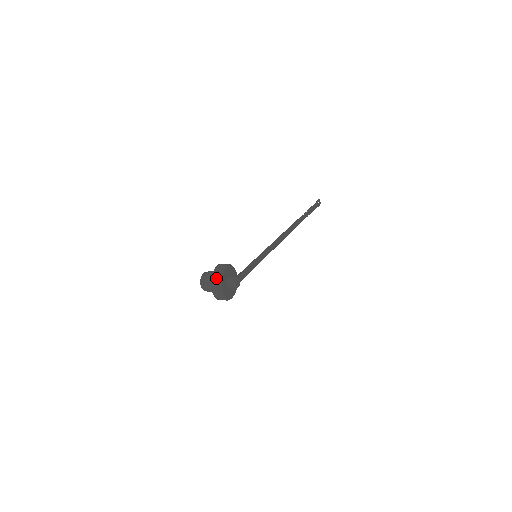
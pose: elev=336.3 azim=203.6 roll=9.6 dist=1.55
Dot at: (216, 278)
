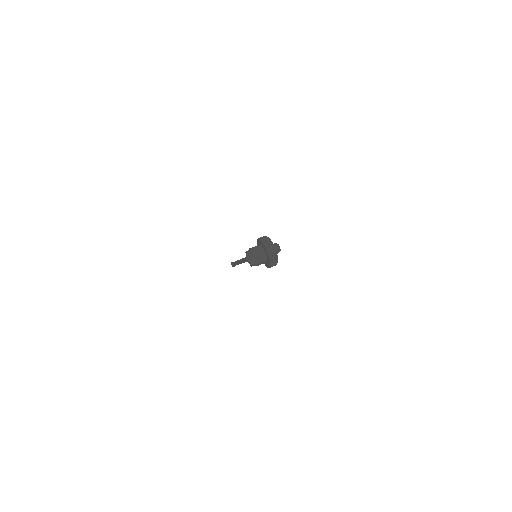
Dot at: (267, 241)
